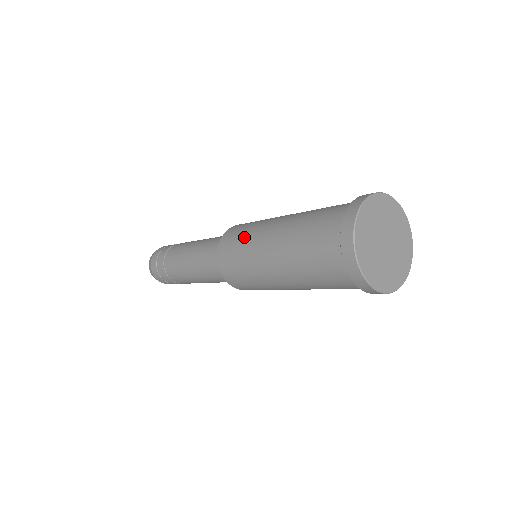
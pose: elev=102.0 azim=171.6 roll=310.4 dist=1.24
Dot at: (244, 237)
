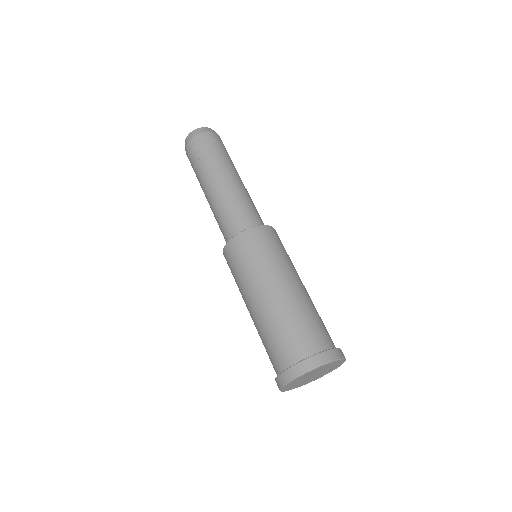
Dot at: (268, 255)
